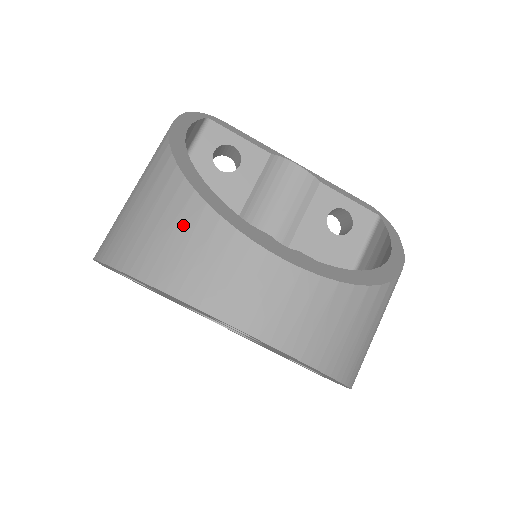
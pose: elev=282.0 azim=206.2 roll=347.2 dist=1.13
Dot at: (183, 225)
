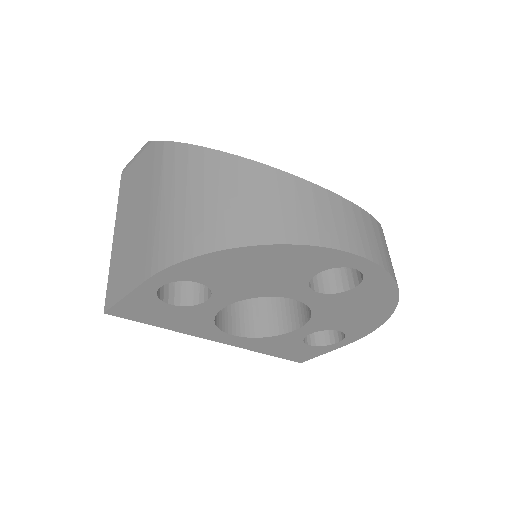
Dot at: (286, 194)
